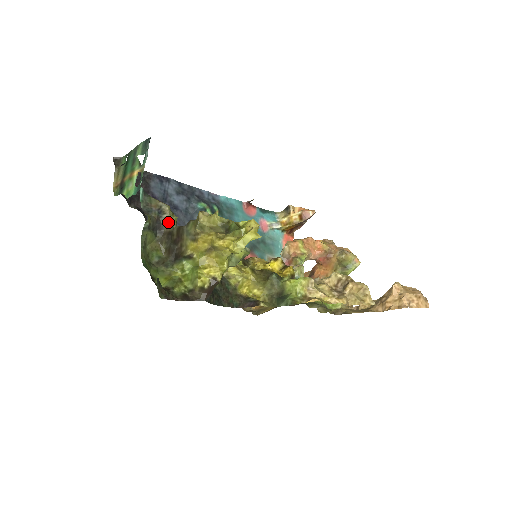
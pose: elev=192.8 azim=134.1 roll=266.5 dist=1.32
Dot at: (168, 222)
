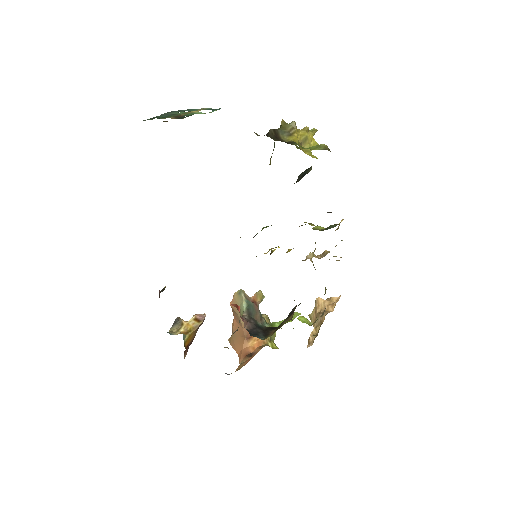
Dot at: (255, 133)
